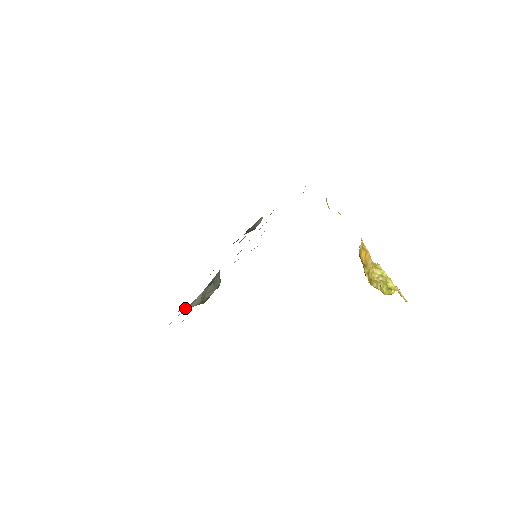
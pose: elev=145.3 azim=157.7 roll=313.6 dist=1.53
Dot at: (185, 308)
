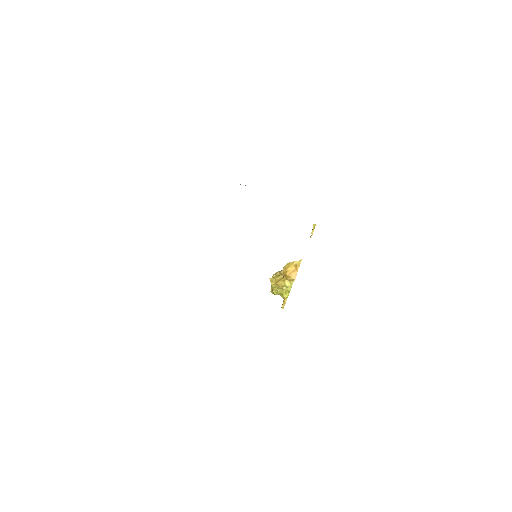
Dot at: occluded
